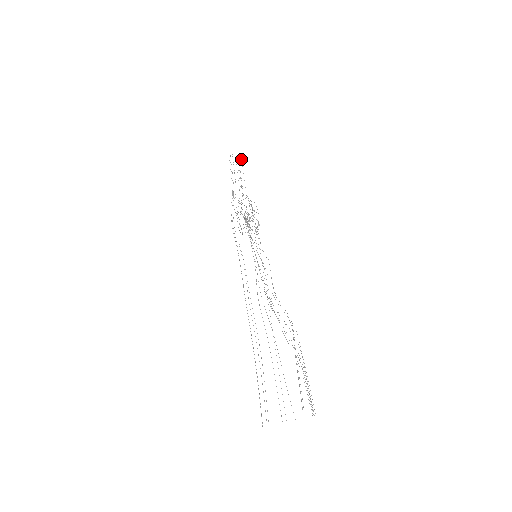
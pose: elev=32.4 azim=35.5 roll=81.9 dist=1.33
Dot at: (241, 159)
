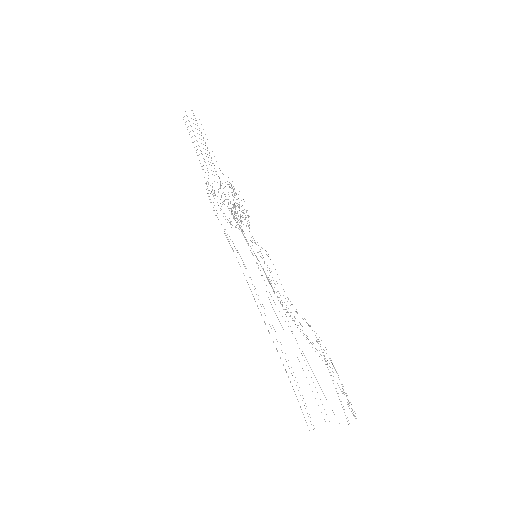
Dot at: occluded
